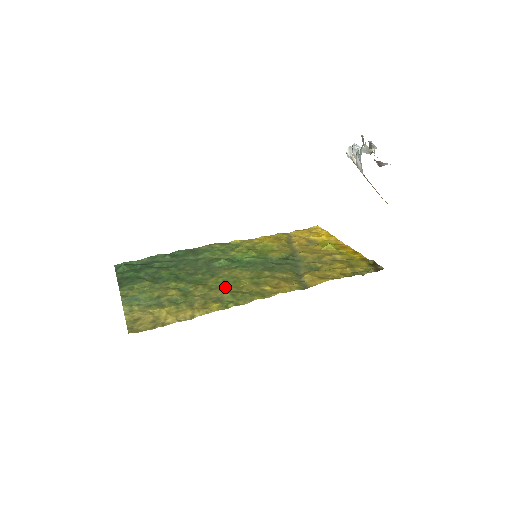
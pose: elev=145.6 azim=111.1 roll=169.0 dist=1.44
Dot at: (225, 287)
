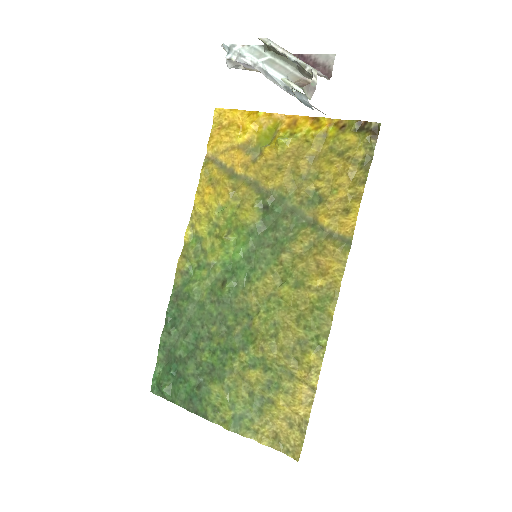
Dot at: (282, 321)
